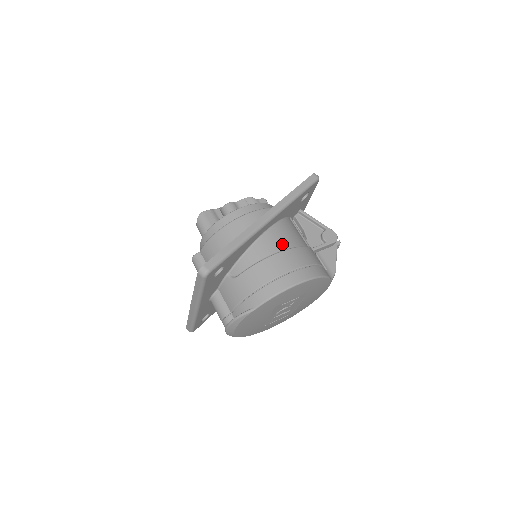
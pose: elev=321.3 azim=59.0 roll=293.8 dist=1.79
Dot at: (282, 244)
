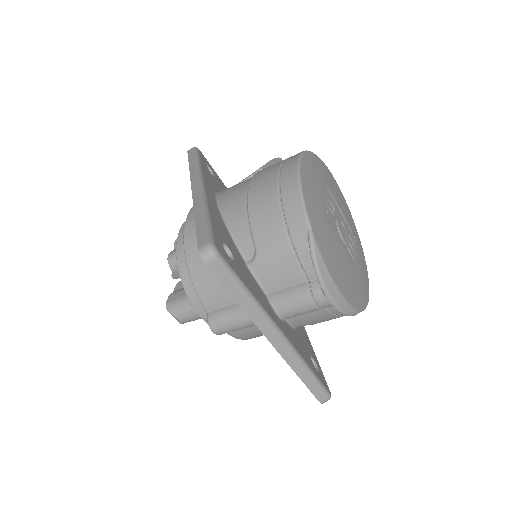
Dot at: (242, 185)
